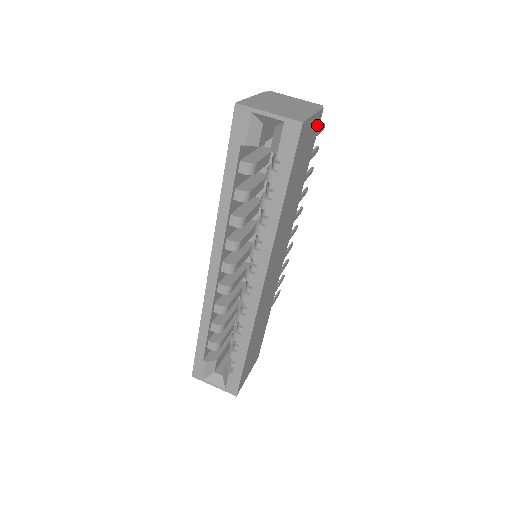
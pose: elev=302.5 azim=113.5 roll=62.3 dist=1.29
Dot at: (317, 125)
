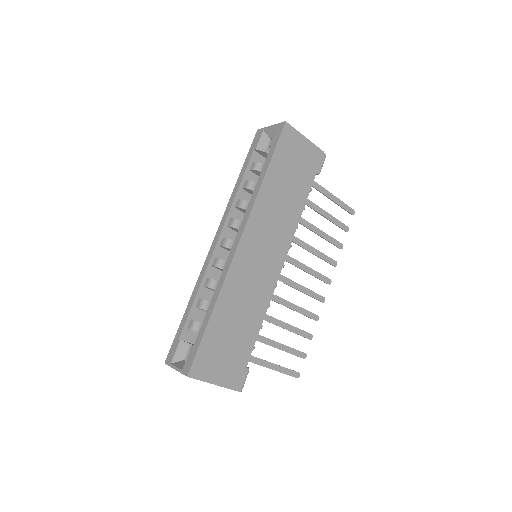
Dot at: (316, 159)
